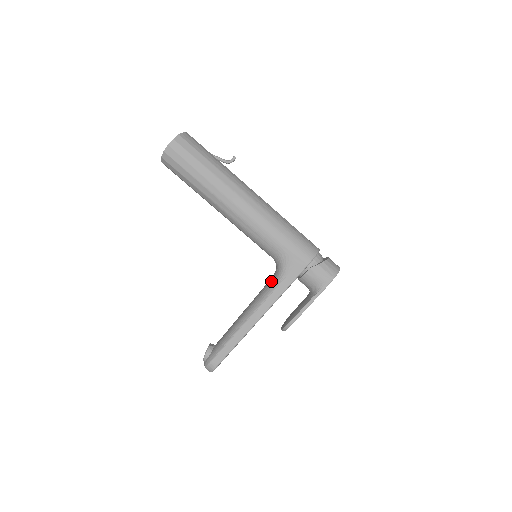
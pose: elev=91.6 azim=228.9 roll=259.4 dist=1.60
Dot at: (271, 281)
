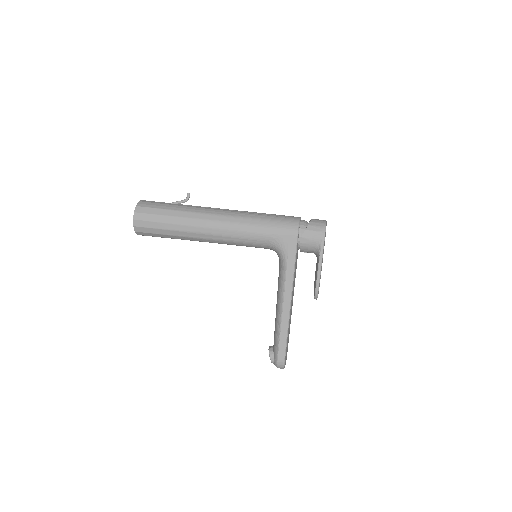
Dot at: (280, 267)
